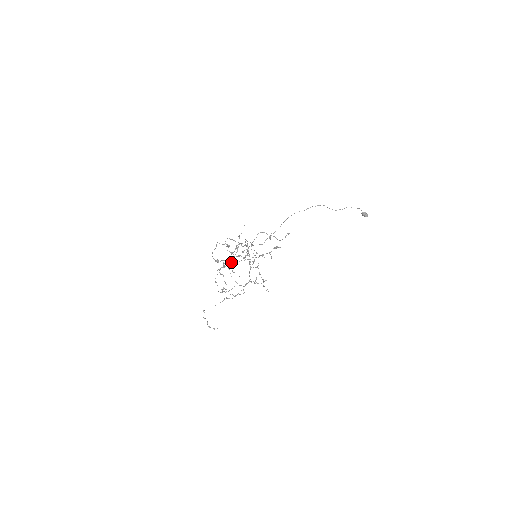
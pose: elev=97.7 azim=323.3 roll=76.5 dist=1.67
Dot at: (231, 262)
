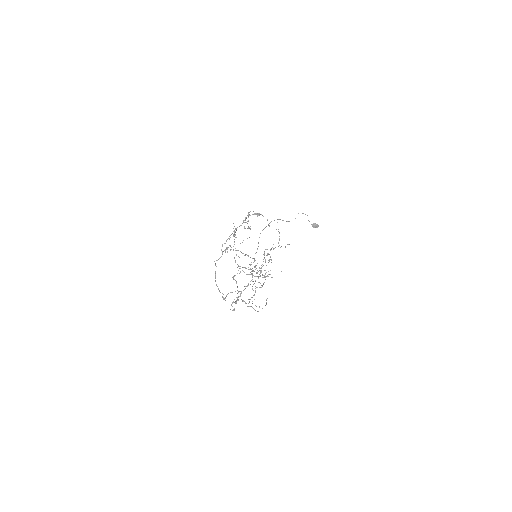
Dot at: (237, 297)
